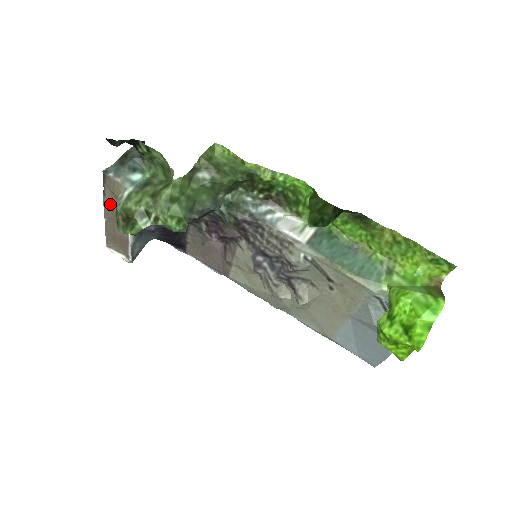
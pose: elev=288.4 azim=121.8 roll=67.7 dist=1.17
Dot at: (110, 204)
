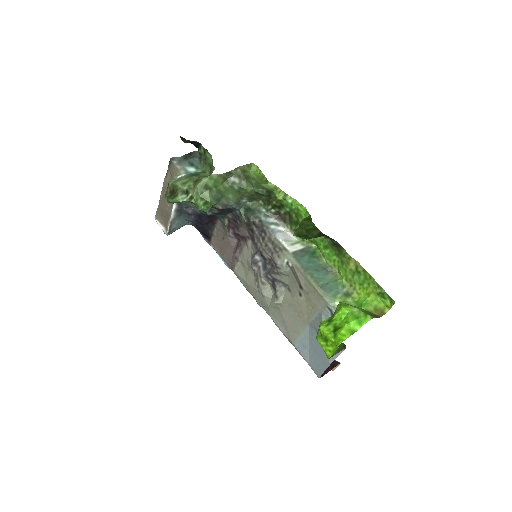
Dot at: (167, 184)
